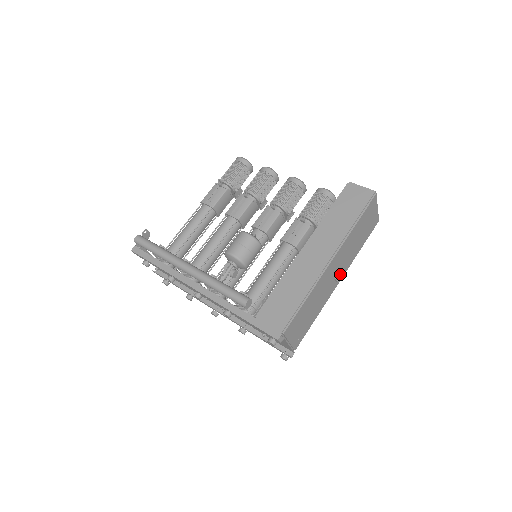
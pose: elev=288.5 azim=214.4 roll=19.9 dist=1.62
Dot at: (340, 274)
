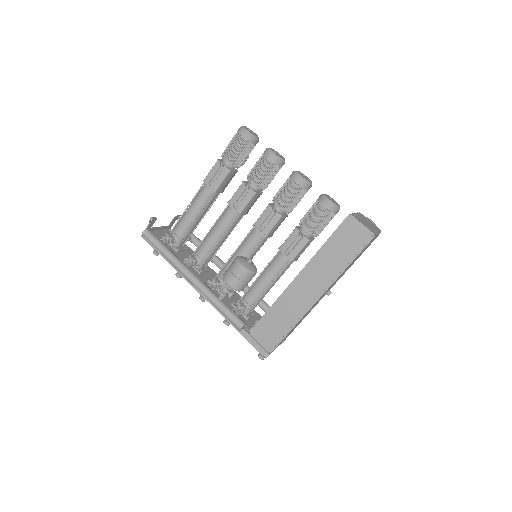
Dot at: (331, 287)
